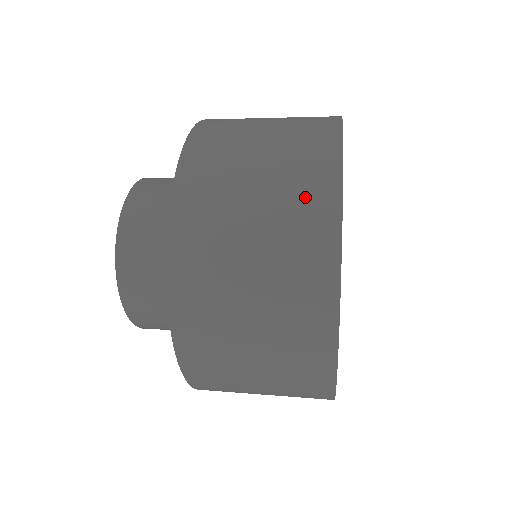
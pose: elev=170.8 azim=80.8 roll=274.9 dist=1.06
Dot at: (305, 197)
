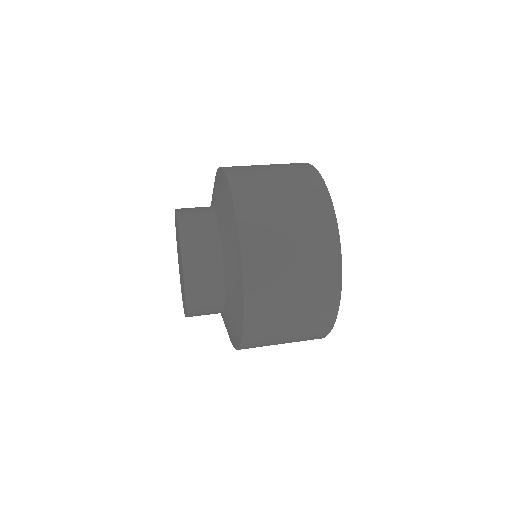
Dot at: (322, 264)
